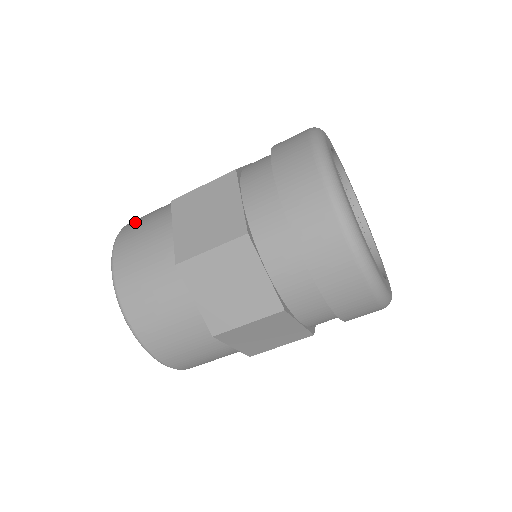
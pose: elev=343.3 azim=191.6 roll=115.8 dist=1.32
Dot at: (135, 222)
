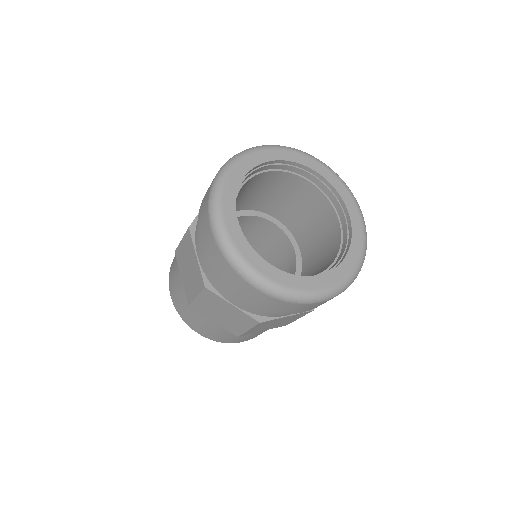
Dot at: occluded
